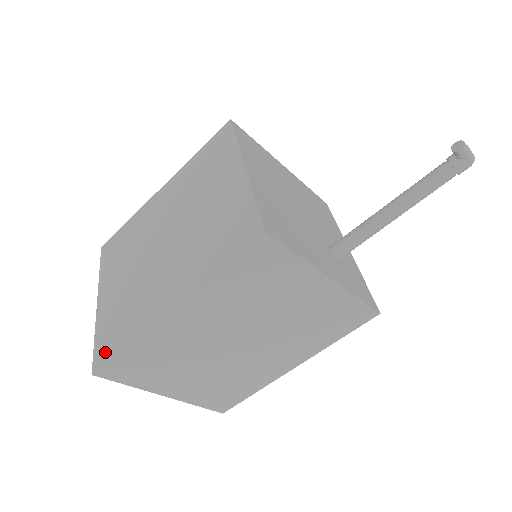
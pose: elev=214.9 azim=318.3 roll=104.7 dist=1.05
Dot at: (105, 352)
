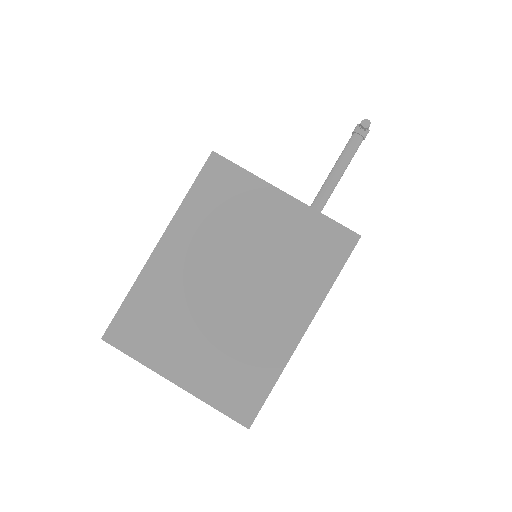
Dot at: (249, 404)
